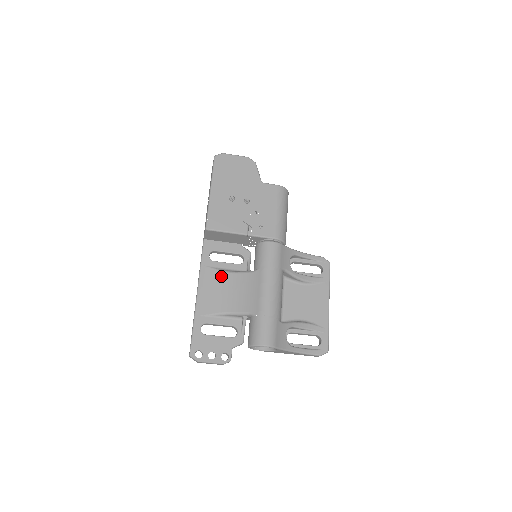
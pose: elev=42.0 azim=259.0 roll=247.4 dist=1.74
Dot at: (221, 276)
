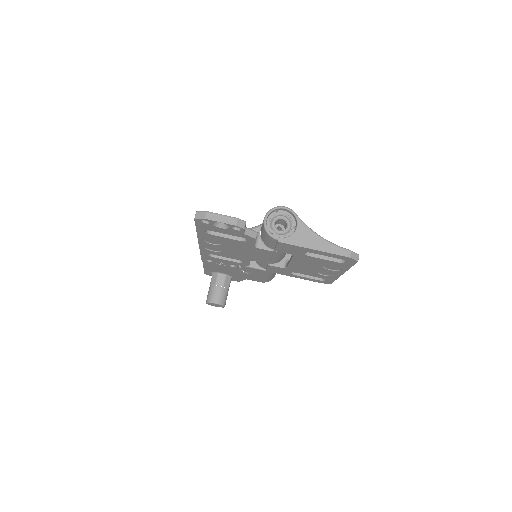
Dot at: occluded
